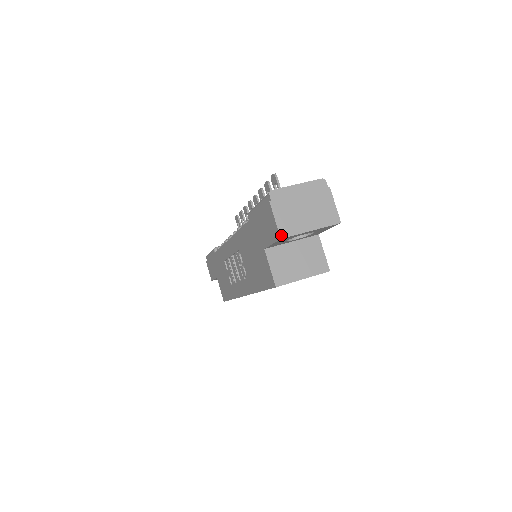
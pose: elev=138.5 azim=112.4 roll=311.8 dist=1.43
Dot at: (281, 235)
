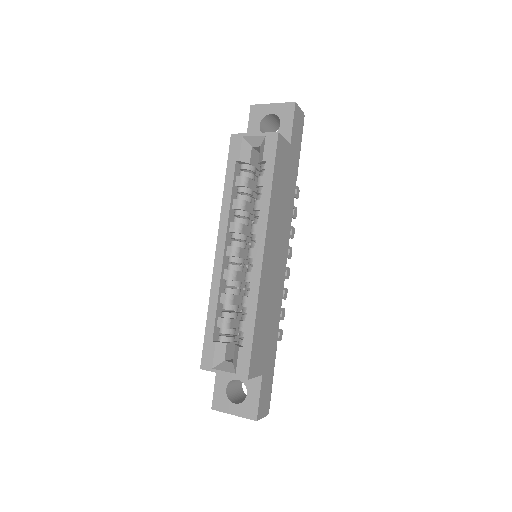
Dot at: (253, 106)
